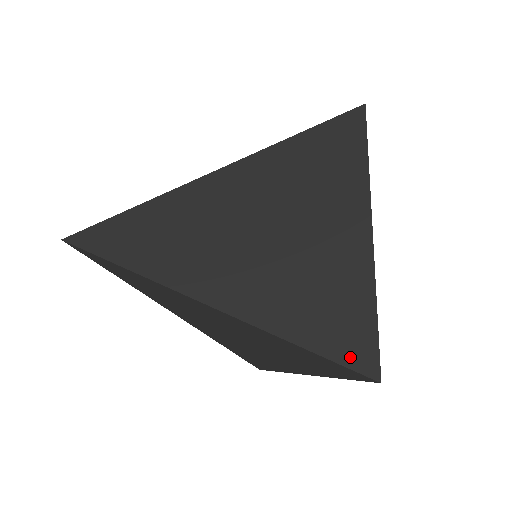
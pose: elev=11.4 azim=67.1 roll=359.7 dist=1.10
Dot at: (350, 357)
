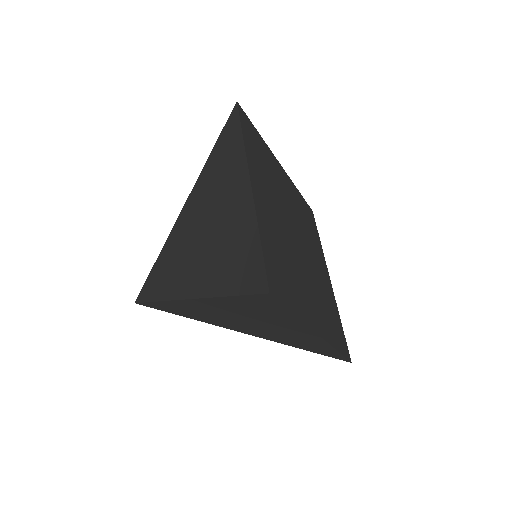
Dot at: (250, 285)
